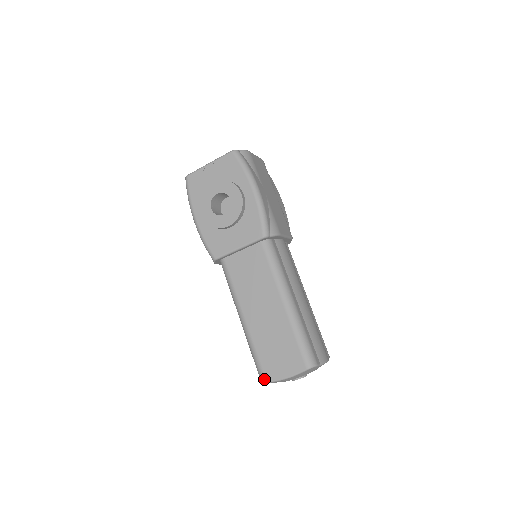
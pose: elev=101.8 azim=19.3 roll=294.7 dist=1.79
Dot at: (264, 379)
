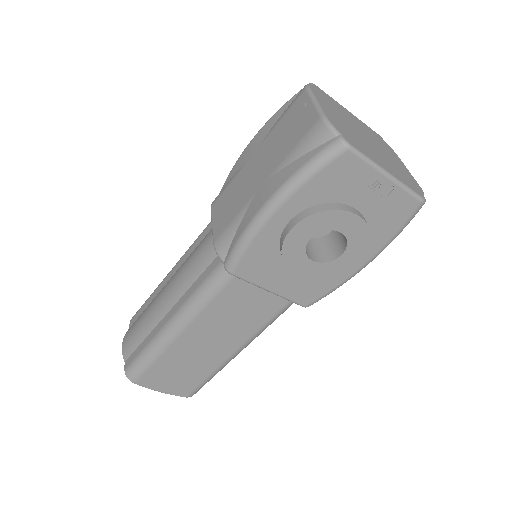
Dot at: (135, 381)
